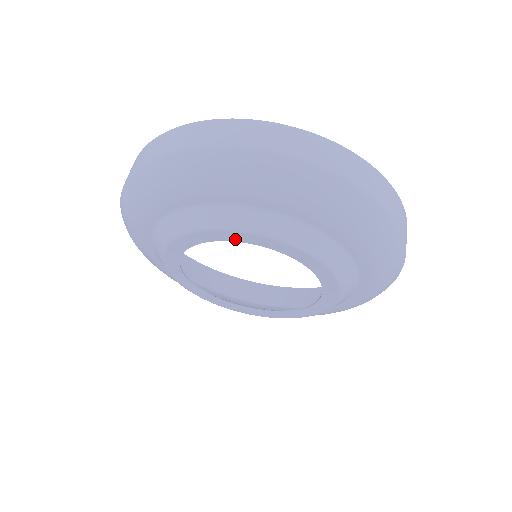
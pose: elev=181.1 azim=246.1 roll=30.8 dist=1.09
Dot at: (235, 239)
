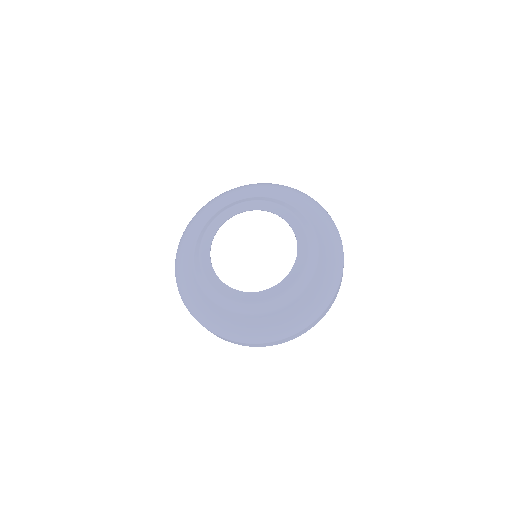
Dot at: (258, 208)
